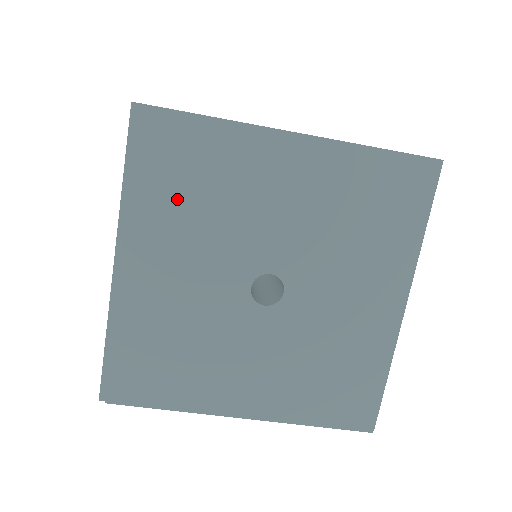
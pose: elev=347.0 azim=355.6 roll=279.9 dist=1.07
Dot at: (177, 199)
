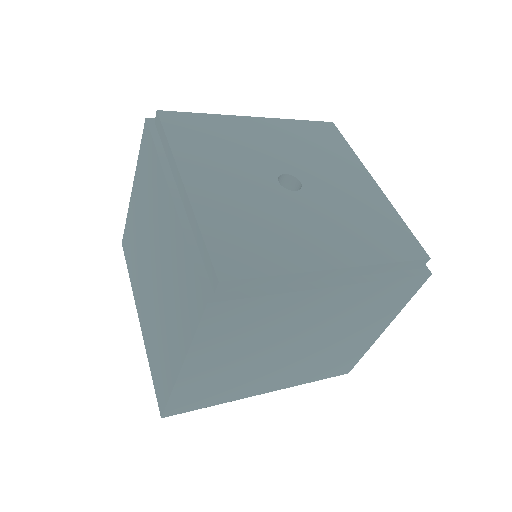
Dot at: (308, 137)
